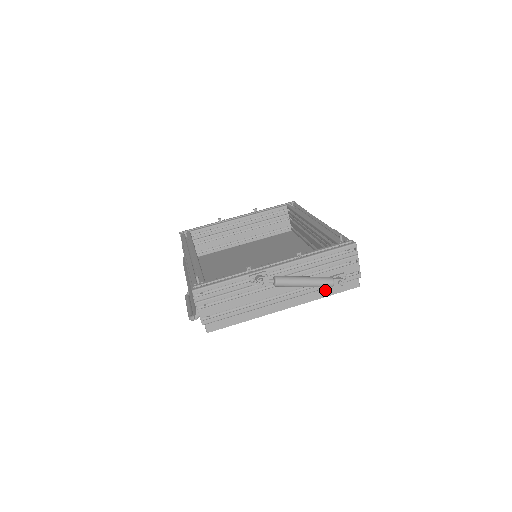
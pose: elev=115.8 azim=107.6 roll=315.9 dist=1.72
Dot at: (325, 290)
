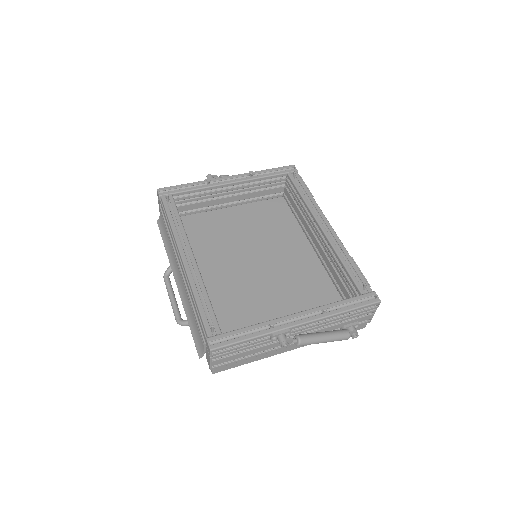
Dot at: occluded
